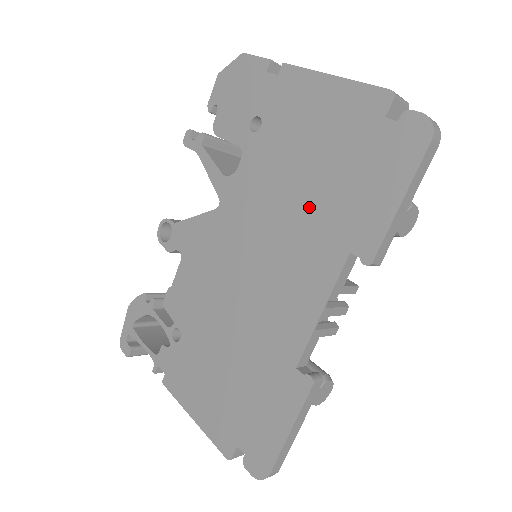
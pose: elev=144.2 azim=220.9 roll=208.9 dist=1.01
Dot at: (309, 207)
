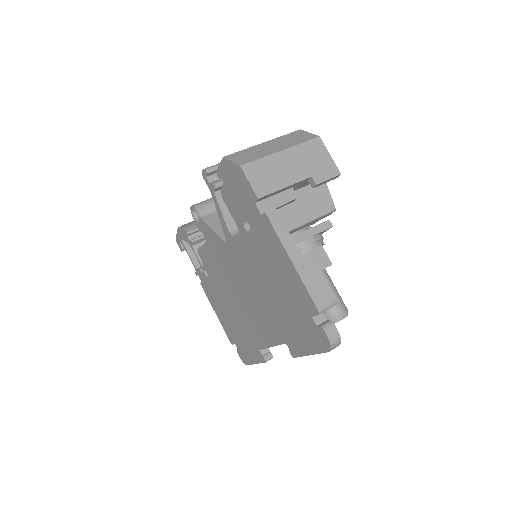
Dot at: (271, 305)
